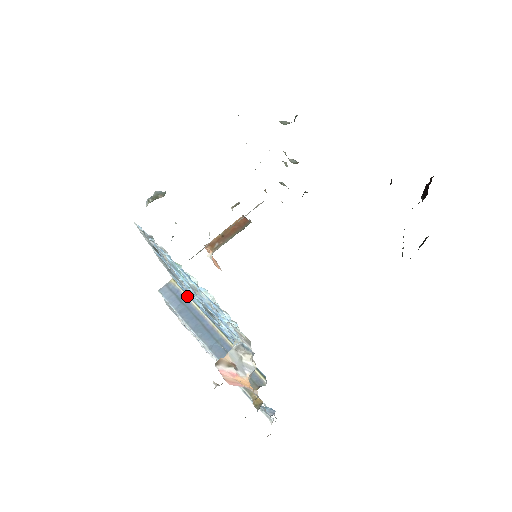
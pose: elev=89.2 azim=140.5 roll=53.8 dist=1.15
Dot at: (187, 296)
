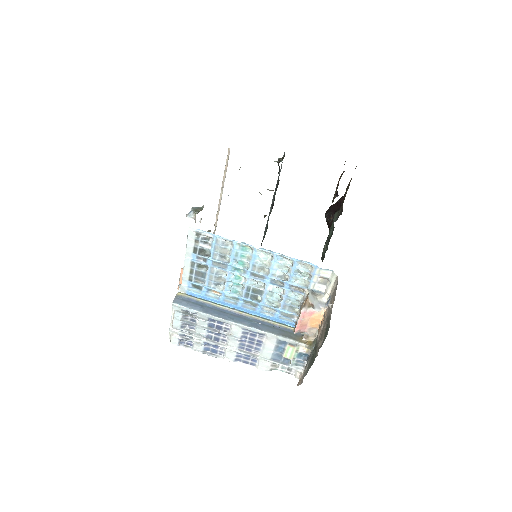
Dot at: (202, 300)
